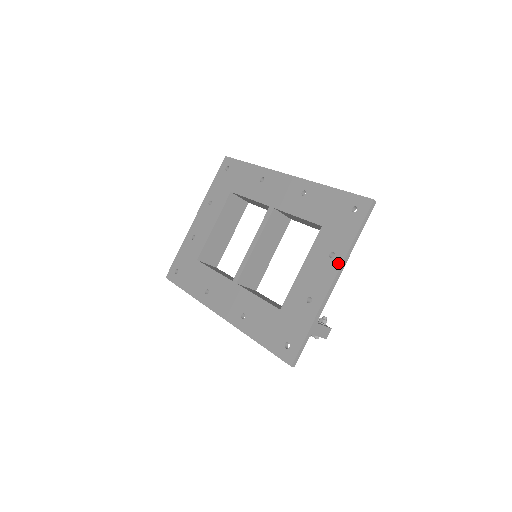
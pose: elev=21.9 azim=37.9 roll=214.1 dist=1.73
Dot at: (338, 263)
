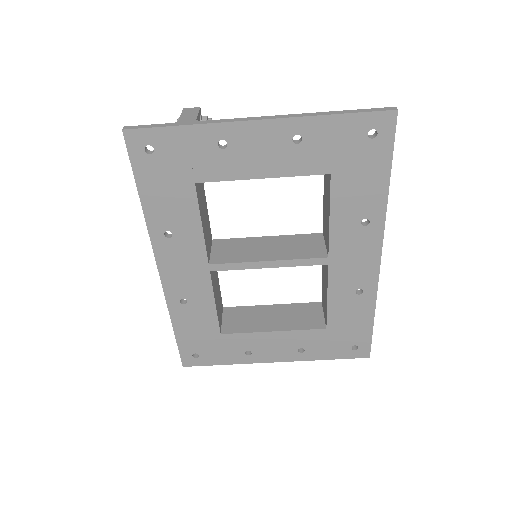
Dot at: (296, 359)
